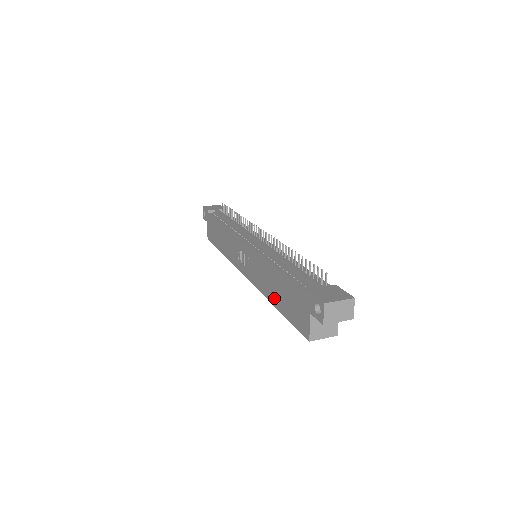
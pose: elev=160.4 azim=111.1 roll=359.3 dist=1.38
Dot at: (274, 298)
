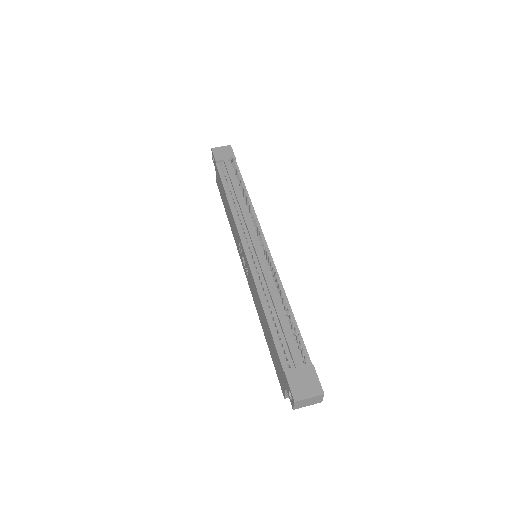
Dot at: (264, 329)
